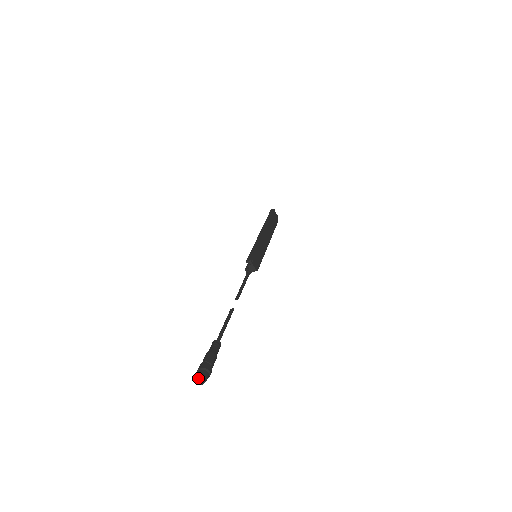
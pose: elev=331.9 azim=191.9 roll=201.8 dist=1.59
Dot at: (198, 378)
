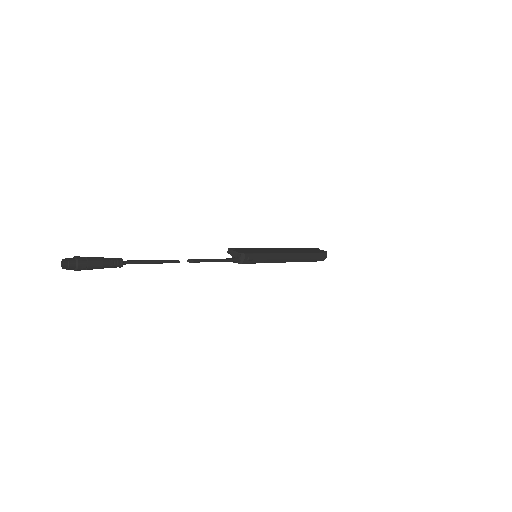
Dot at: (62, 264)
